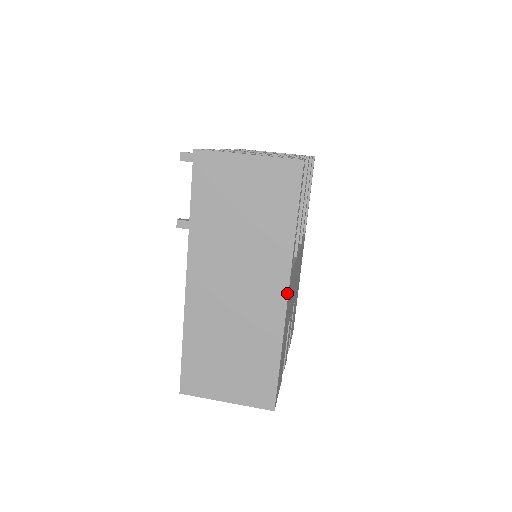
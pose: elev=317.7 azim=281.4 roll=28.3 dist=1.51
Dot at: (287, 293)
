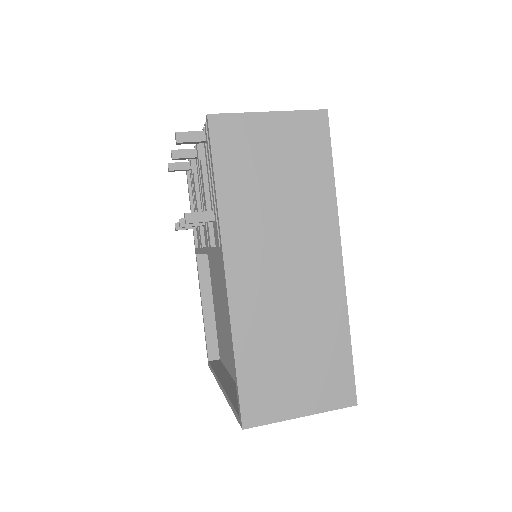
Dot at: (341, 257)
